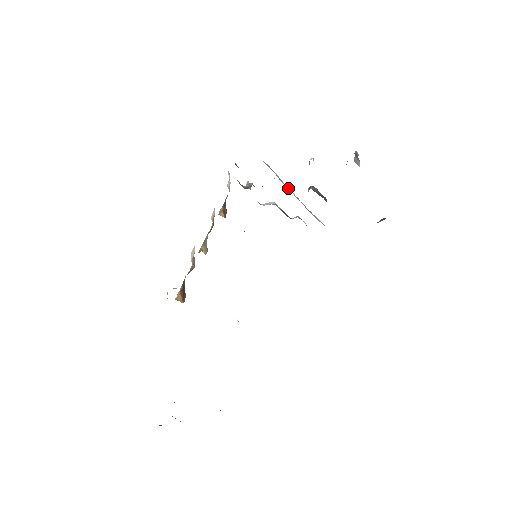
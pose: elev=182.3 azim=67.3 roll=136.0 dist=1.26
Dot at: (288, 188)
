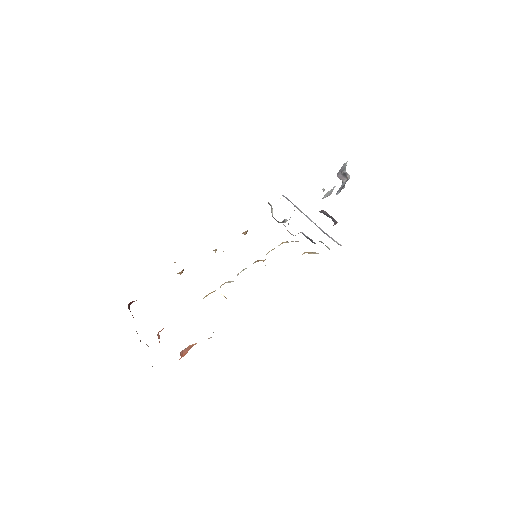
Dot at: (305, 215)
